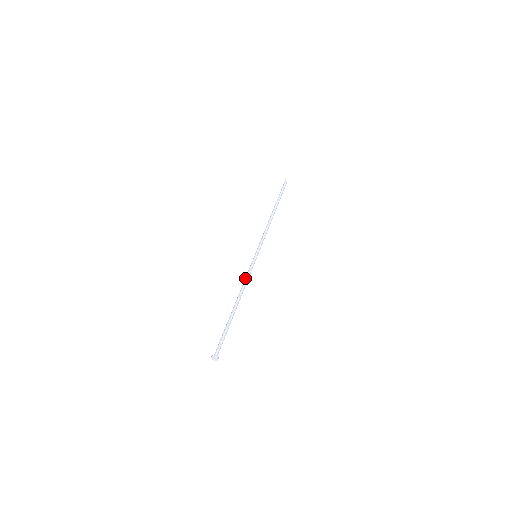
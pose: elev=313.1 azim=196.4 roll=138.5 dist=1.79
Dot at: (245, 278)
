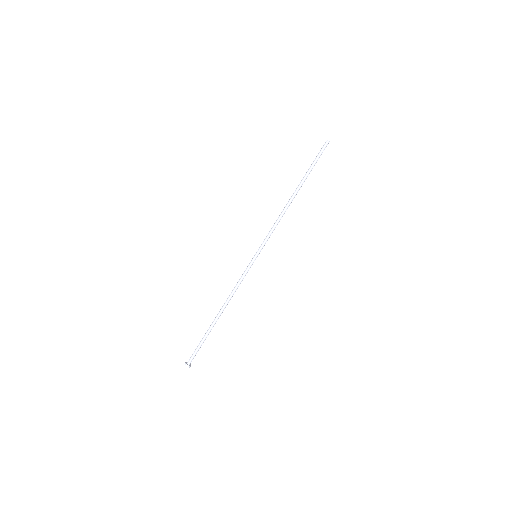
Dot at: (237, 284)
